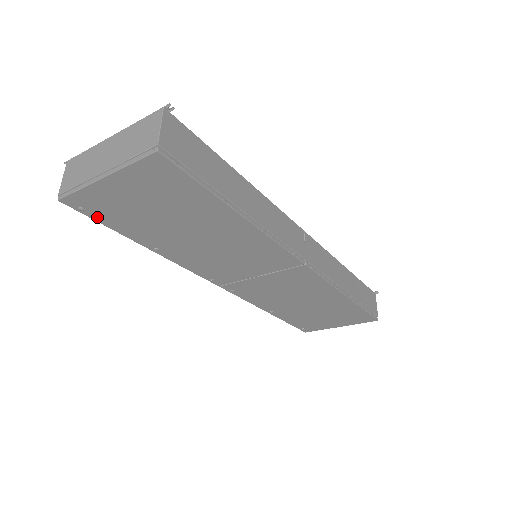
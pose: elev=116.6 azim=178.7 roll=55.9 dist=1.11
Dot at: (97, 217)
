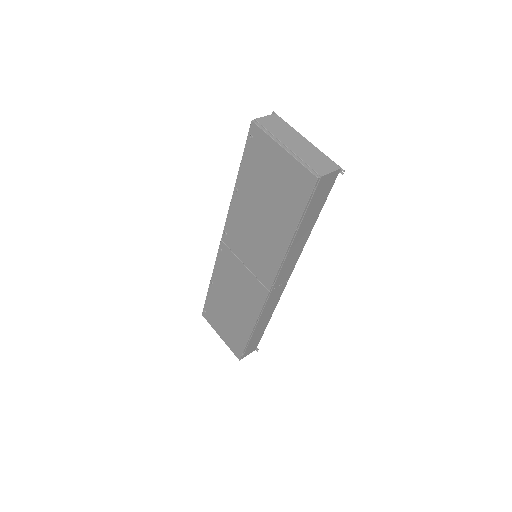
Dot at: (249, 147)
